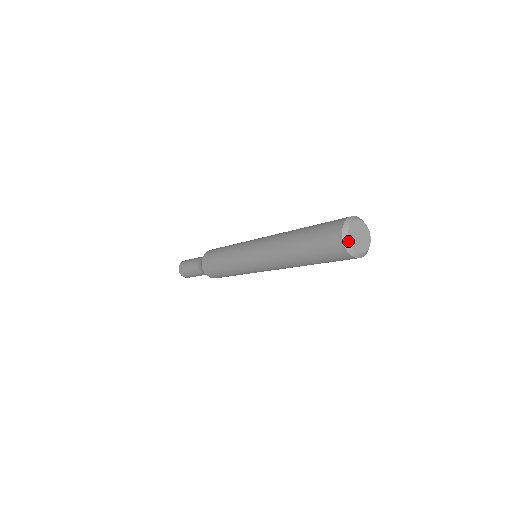
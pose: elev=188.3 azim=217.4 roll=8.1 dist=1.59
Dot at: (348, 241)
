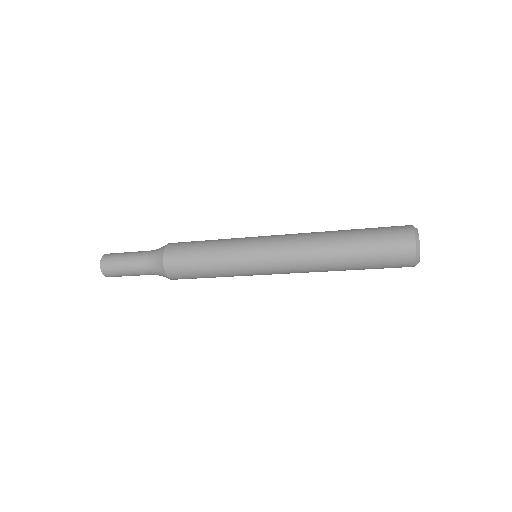
Dot at: (419, 256)
